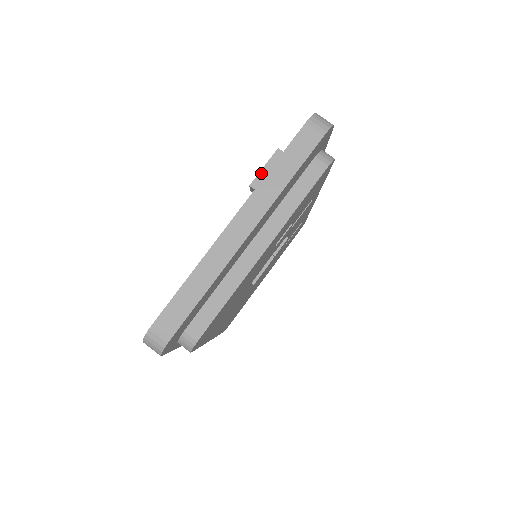
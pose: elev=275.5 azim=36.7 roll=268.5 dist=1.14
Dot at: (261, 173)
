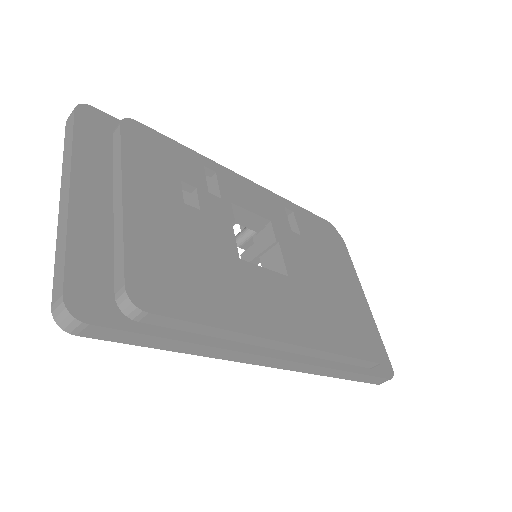
Dot at: occluded
